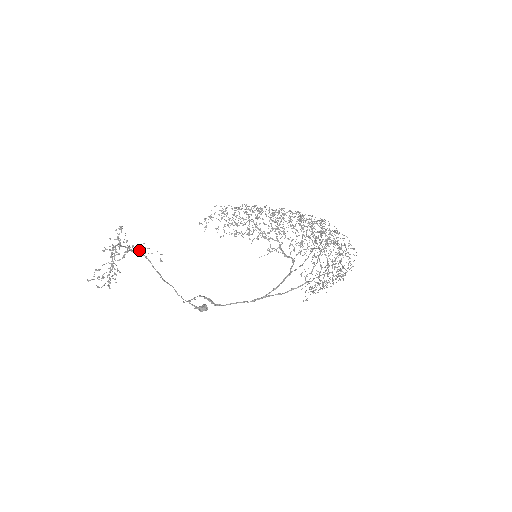
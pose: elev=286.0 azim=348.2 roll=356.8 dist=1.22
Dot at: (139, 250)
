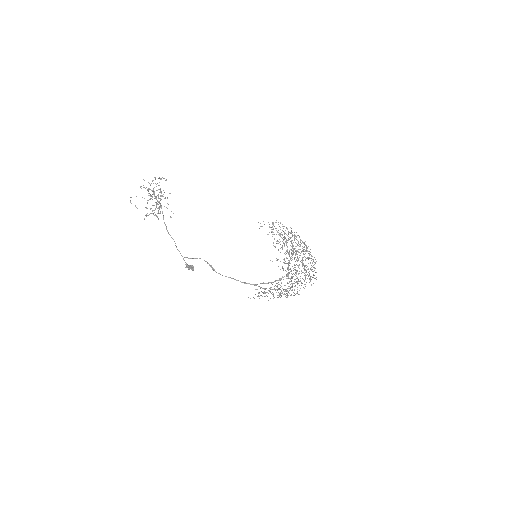
Dot at: occluded
